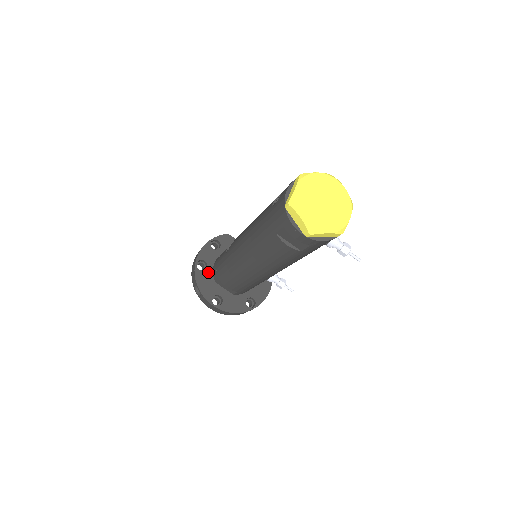
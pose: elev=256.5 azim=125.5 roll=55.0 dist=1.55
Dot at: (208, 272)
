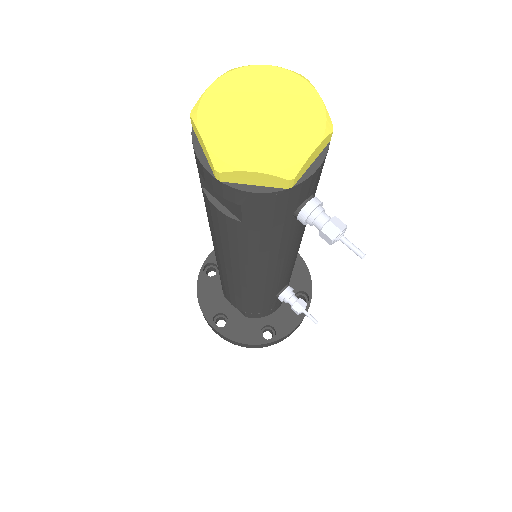
Dot at: (217, 280)
